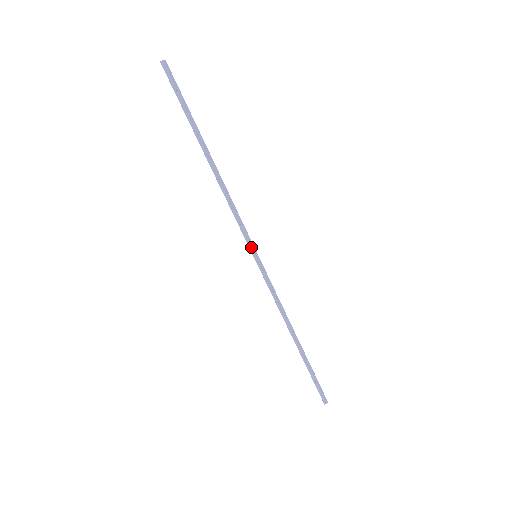
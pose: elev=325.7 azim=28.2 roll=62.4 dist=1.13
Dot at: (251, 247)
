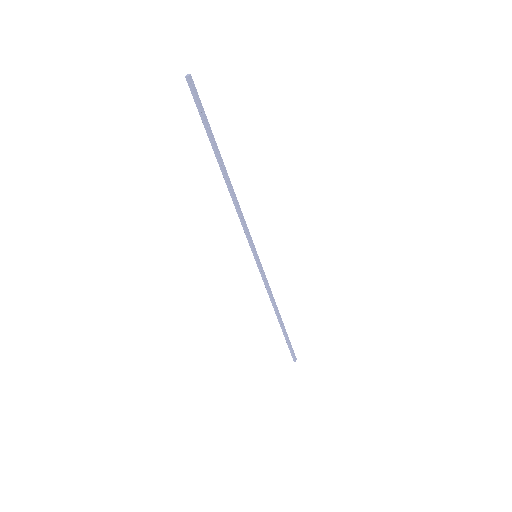
Dot at: (253, 250)
